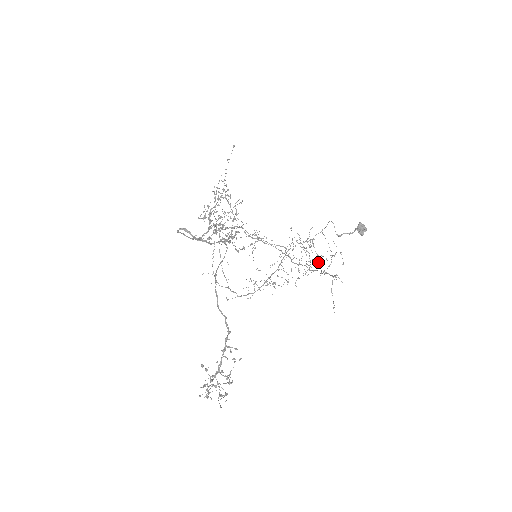
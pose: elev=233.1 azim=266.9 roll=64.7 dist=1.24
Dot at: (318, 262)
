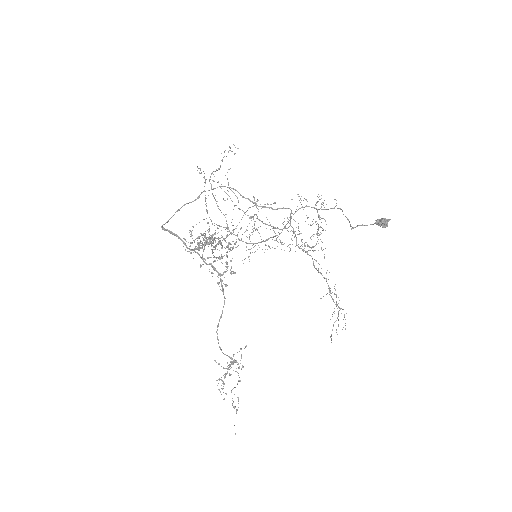
Dot at: occluded
